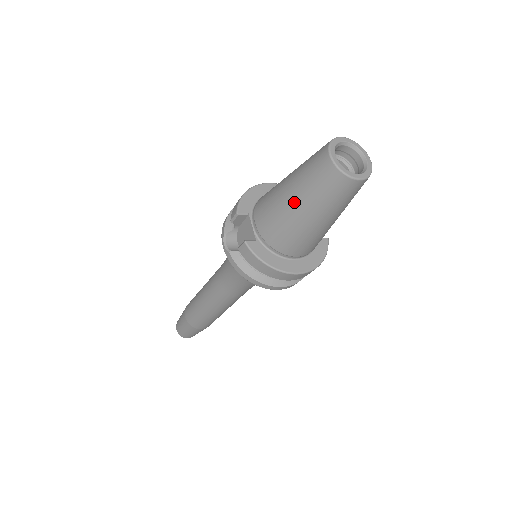
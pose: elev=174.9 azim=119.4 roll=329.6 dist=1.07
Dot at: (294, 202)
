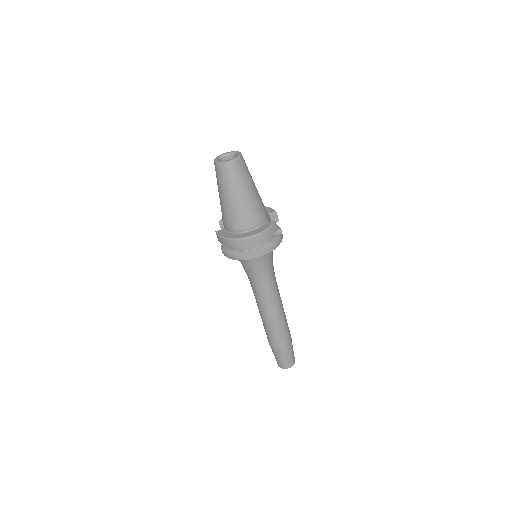
Dot at: (219, 194)
